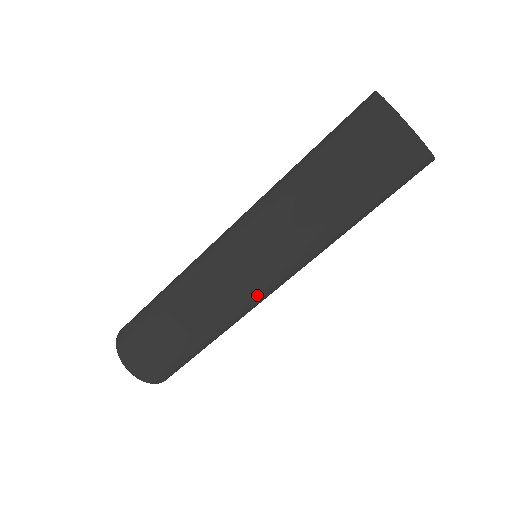
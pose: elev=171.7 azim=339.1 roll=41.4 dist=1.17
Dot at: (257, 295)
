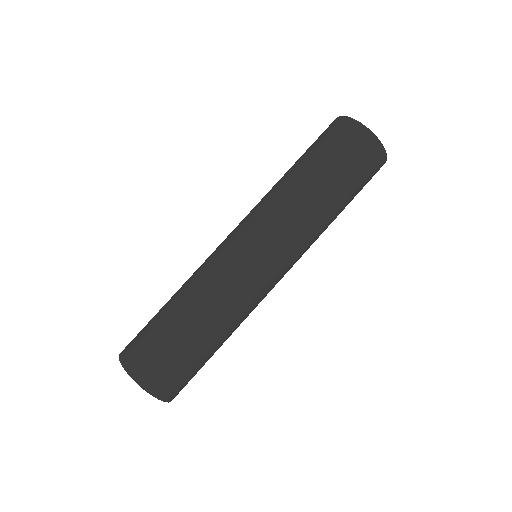
Dot at: (269, 286)
